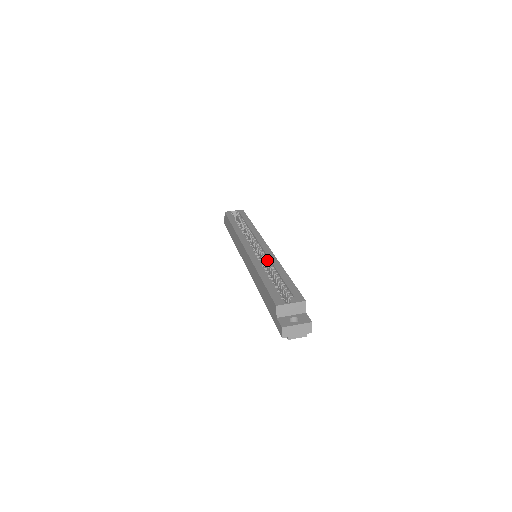
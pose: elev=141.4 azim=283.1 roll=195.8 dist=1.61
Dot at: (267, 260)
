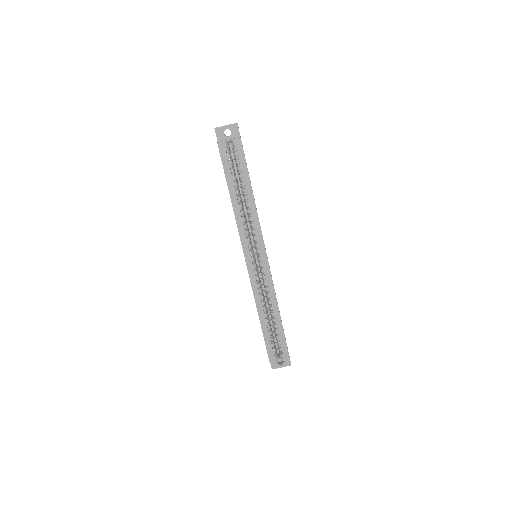
Dot at: (266, 291)
